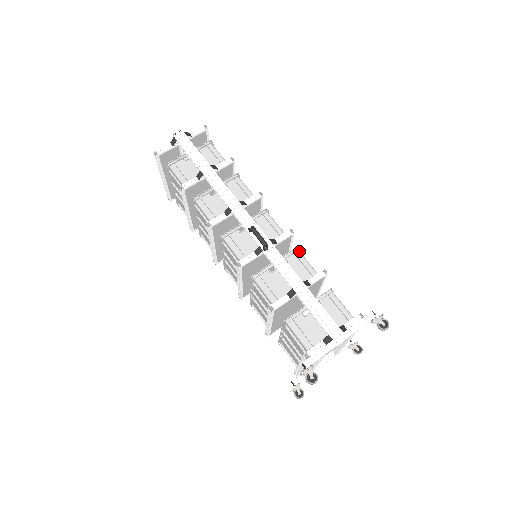
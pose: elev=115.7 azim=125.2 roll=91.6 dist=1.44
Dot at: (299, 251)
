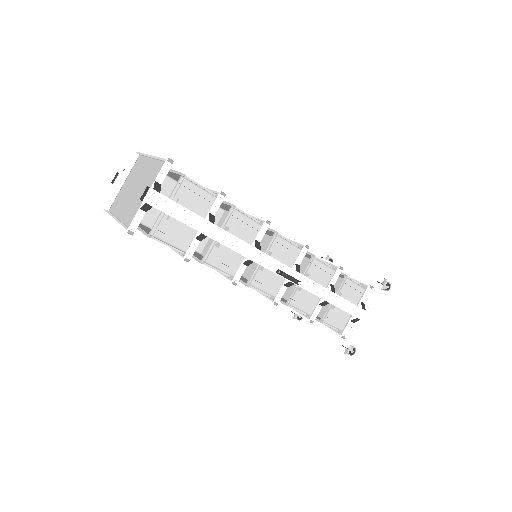
Dot at: (314, 258)
